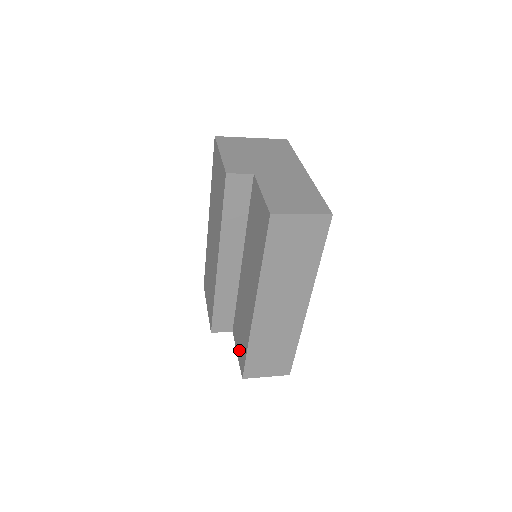
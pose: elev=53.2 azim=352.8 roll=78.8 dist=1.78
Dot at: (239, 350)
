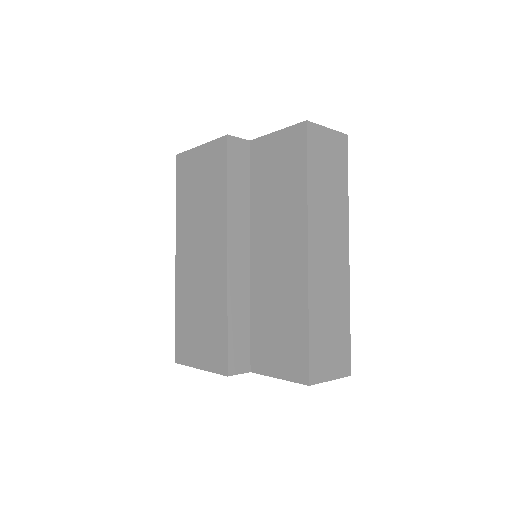
Dot at: (283, 362)
